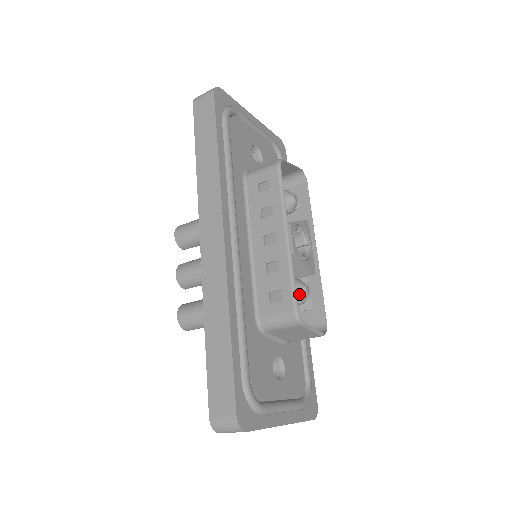
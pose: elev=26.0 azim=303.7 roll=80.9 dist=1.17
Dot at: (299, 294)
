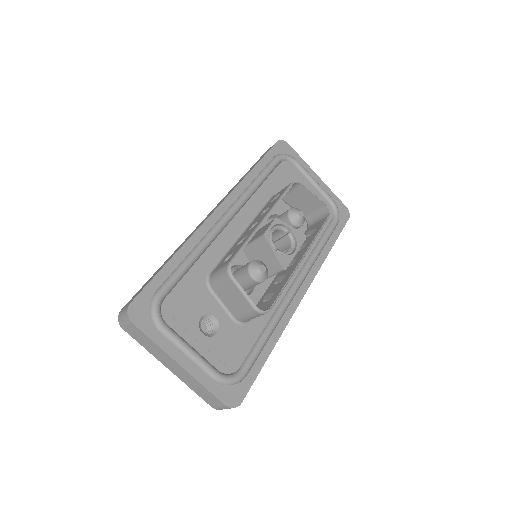
Dot at: (252, 267)
